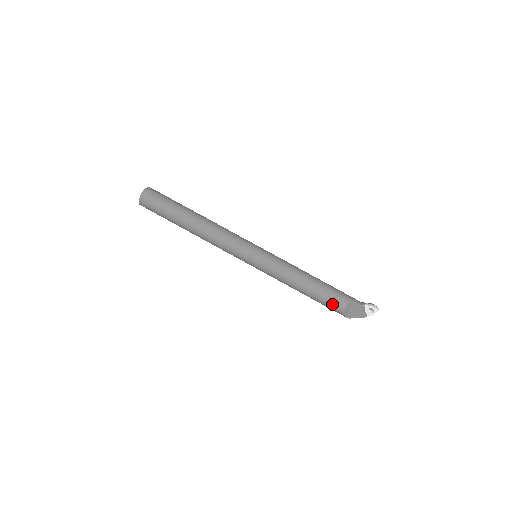
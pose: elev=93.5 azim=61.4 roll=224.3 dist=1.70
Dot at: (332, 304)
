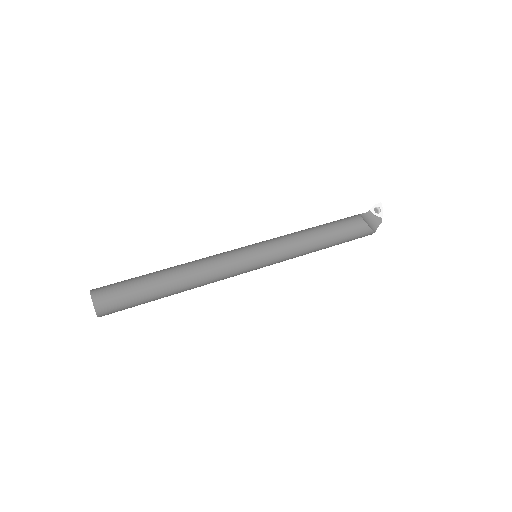
Dot at: (352, 226)
